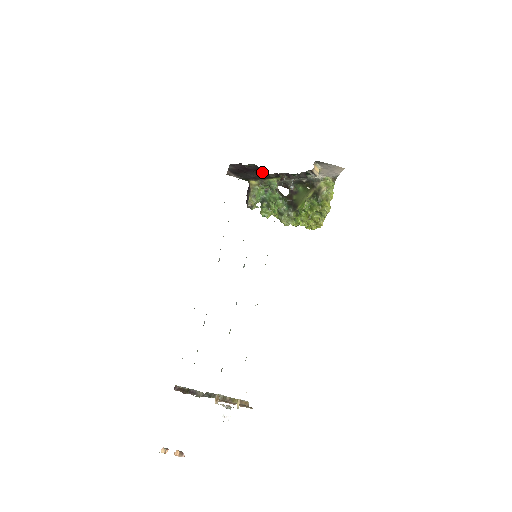
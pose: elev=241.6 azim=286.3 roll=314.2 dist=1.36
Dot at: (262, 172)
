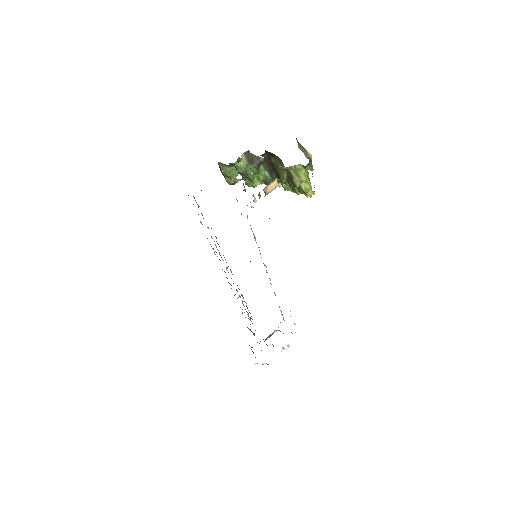
Dot at: occluded
